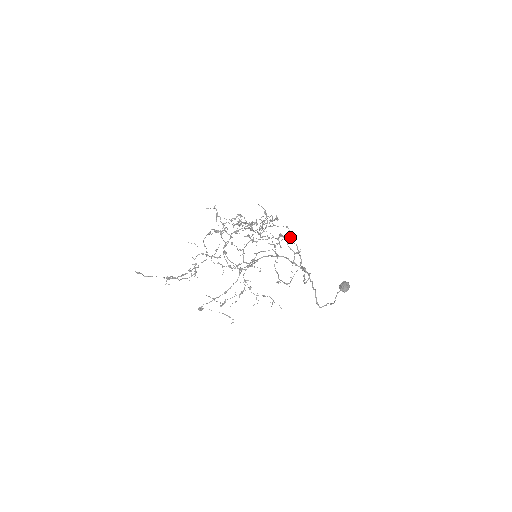
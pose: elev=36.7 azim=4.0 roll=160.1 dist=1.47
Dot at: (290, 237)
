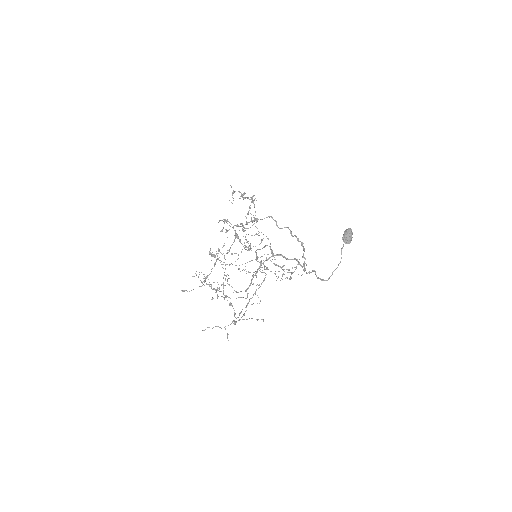
Dot at: (276, 225)
